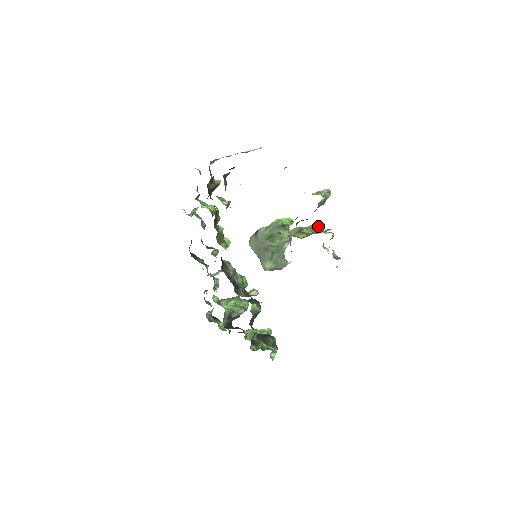
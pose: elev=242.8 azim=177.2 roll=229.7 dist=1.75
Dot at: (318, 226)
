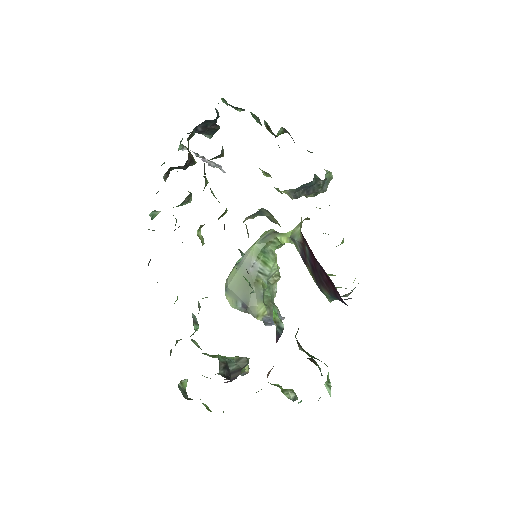
Dot at: occluded
